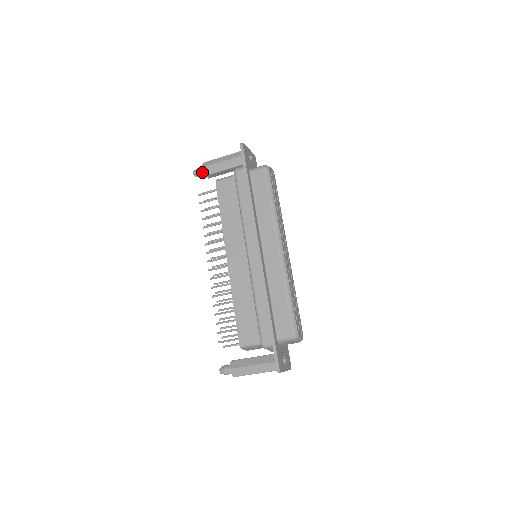
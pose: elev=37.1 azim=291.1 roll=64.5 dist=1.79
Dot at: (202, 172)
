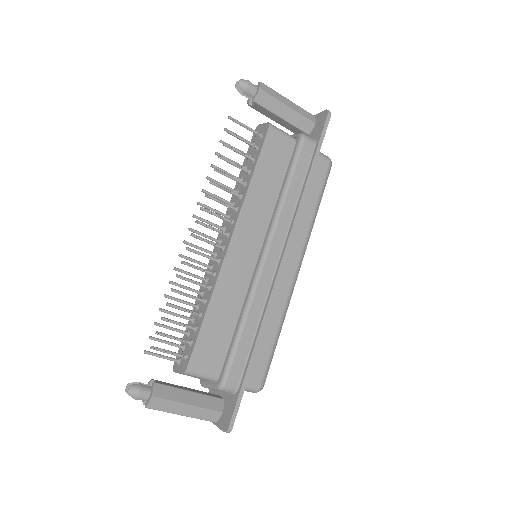
Dot at: (253, 92)
